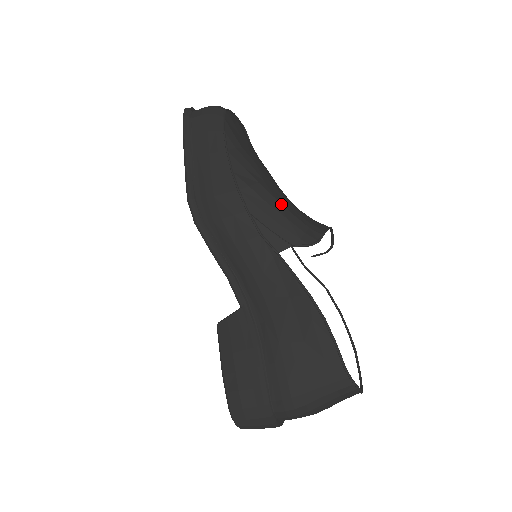
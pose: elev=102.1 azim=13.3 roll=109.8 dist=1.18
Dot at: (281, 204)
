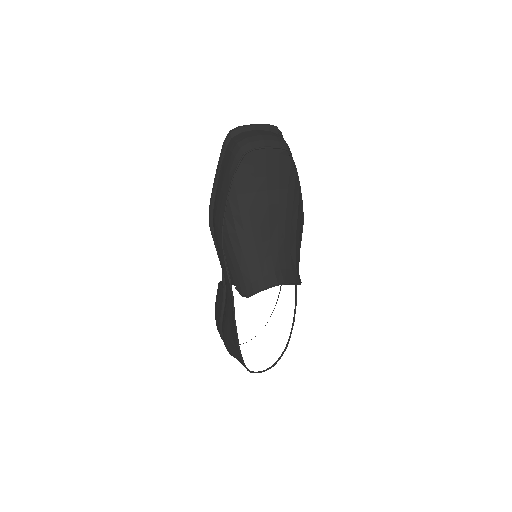
Dot at: (243, 256)
